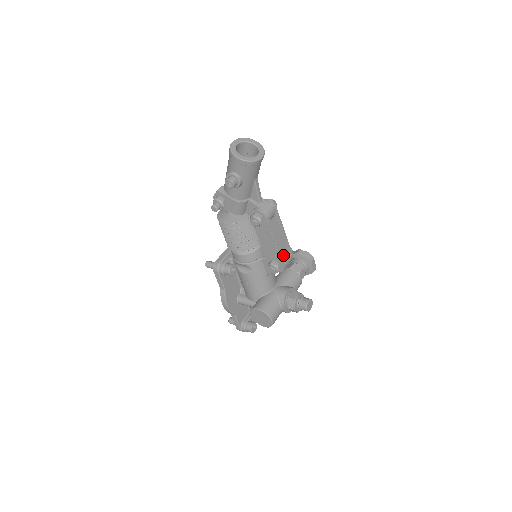
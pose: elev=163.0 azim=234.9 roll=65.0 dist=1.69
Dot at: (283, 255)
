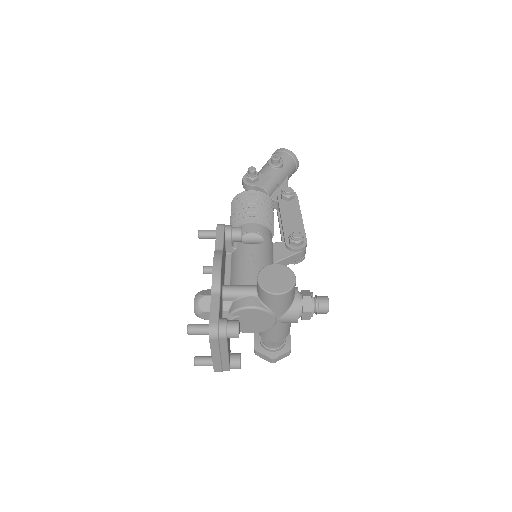
Dot at: occluded
